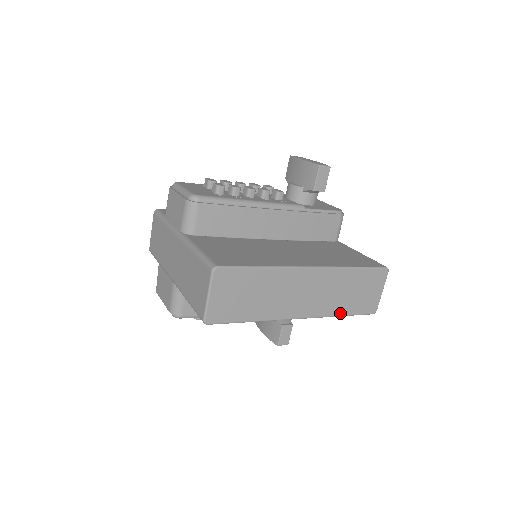
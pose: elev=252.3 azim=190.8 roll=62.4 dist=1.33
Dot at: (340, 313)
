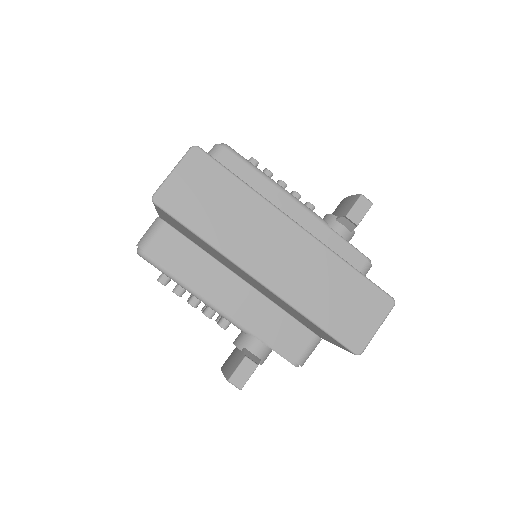
Dot at: (311, 315)
